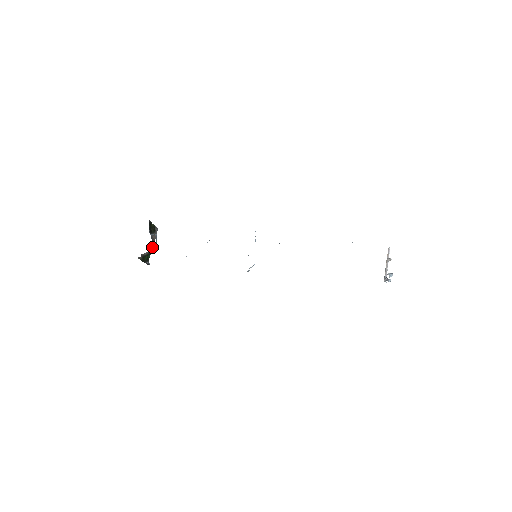
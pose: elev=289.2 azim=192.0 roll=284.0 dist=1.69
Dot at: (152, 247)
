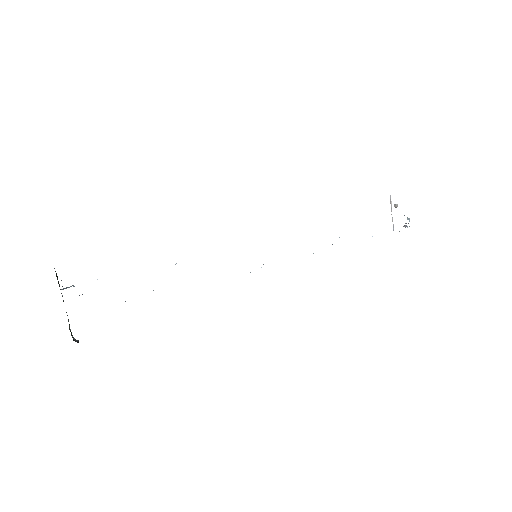
Dot at: occluded
